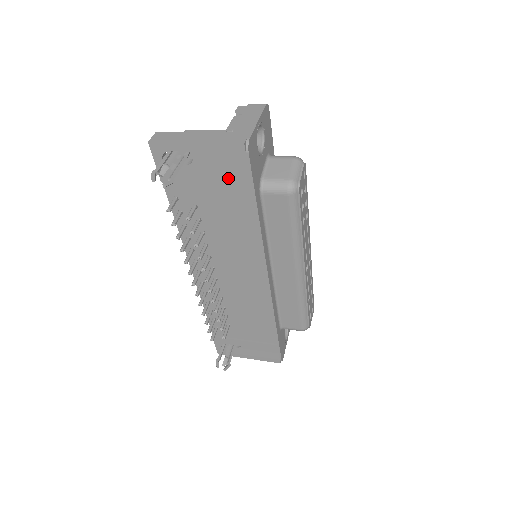
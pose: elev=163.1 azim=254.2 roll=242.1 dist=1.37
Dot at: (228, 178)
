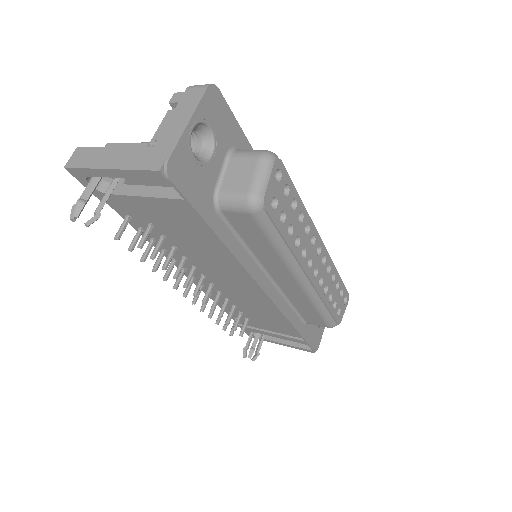
Dot at: (165, 203)
